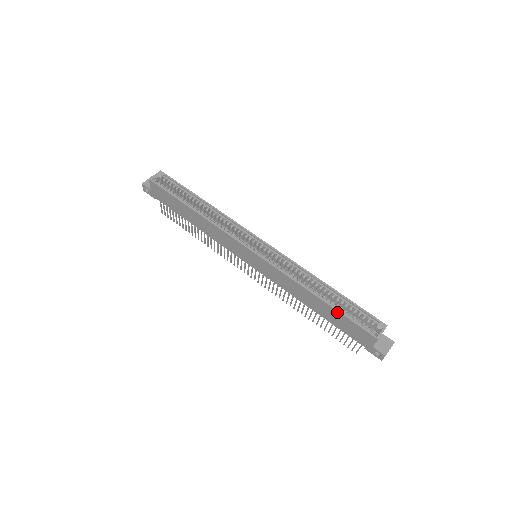
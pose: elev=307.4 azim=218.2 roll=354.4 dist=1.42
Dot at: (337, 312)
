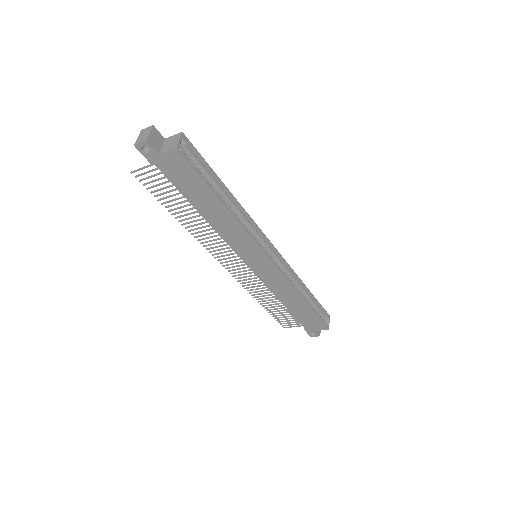
Dot at: (312, 312)
